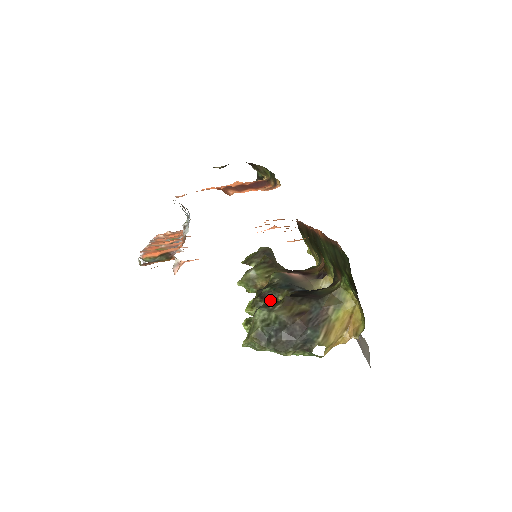
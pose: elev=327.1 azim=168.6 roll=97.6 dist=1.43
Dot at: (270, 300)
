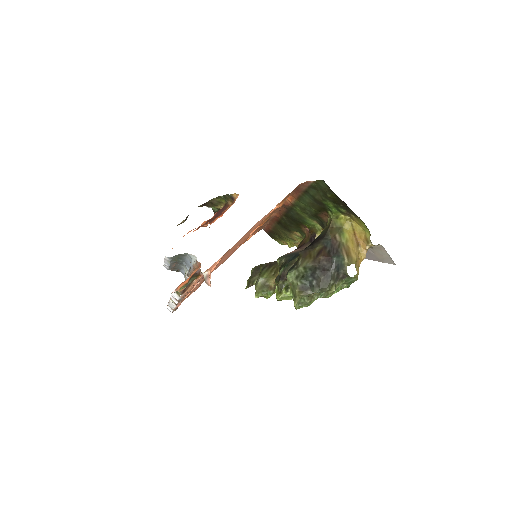
Dot at: occluded
